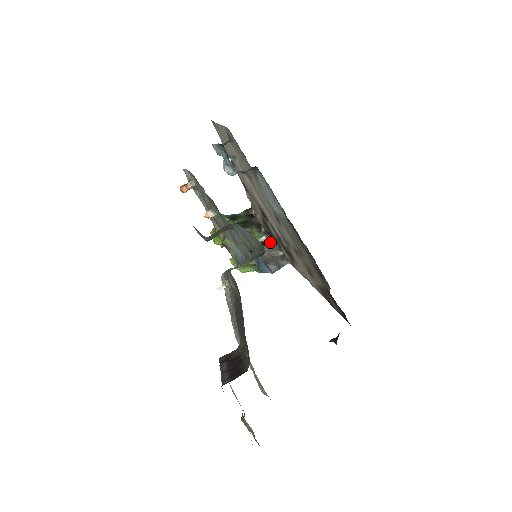
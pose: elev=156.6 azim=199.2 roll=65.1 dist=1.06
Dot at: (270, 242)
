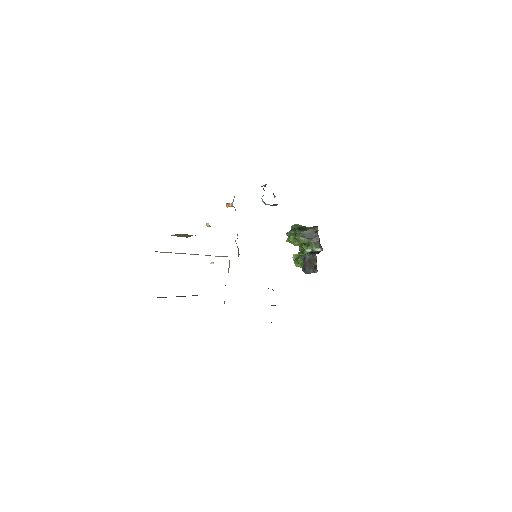
Dot at: occluded
